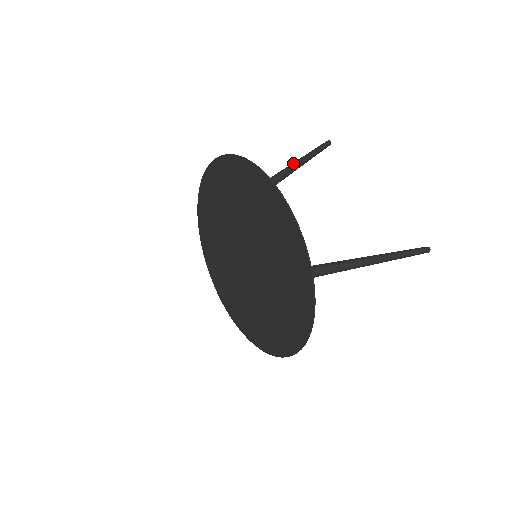
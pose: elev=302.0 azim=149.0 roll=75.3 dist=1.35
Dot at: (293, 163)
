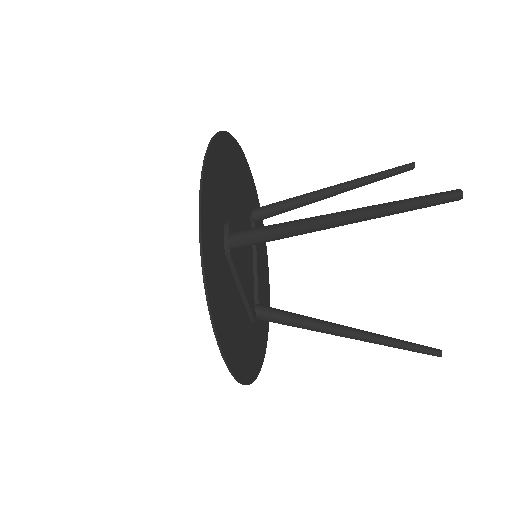
Dot at: (347, 181)
